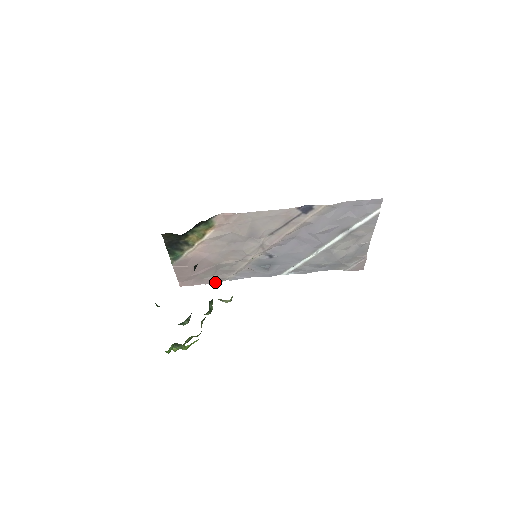
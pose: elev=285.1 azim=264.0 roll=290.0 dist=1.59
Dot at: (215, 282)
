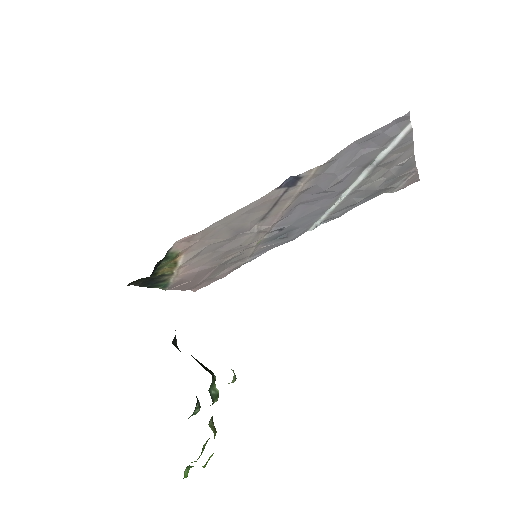
Dot at: (232, 271)
